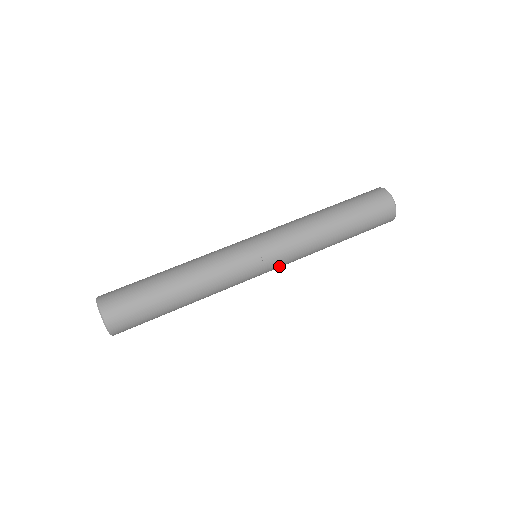
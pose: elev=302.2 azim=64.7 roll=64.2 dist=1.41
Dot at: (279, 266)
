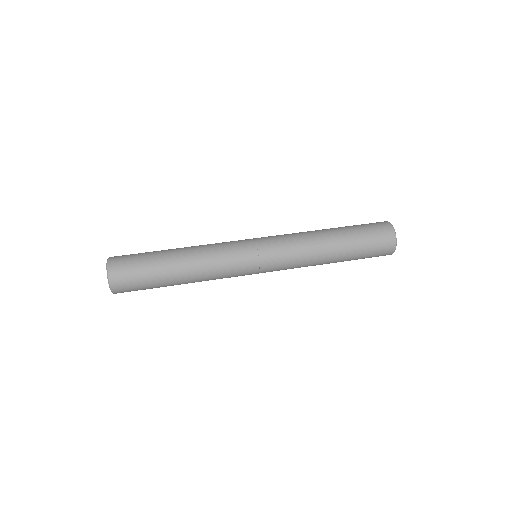
Dot at: (275, 266)
